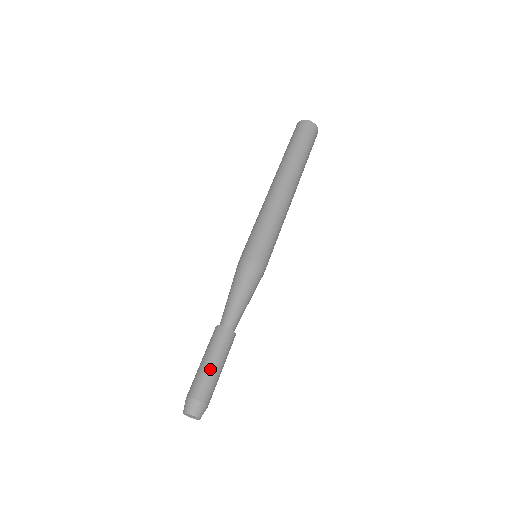
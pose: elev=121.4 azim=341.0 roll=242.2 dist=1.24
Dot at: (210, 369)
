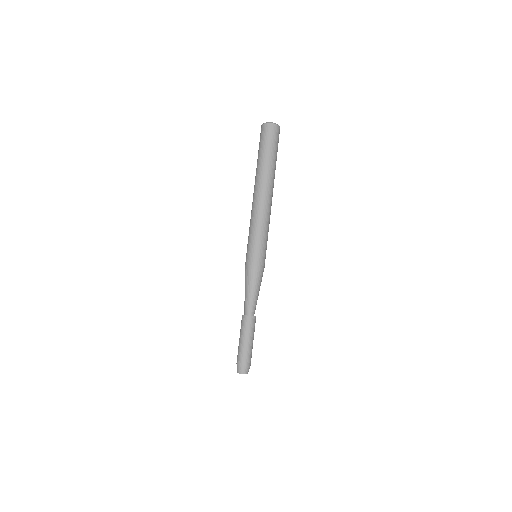
Dot at: (244, 345)
